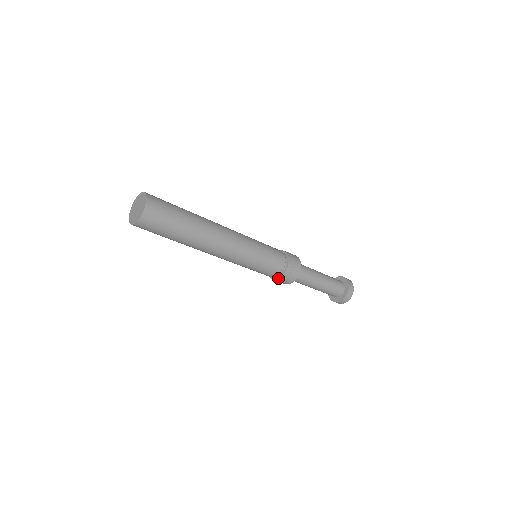
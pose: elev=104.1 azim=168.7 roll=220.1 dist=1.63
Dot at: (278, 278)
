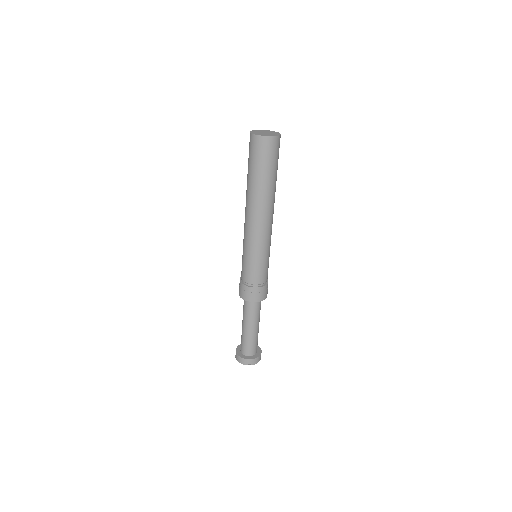
Dot at: (244, 284)
